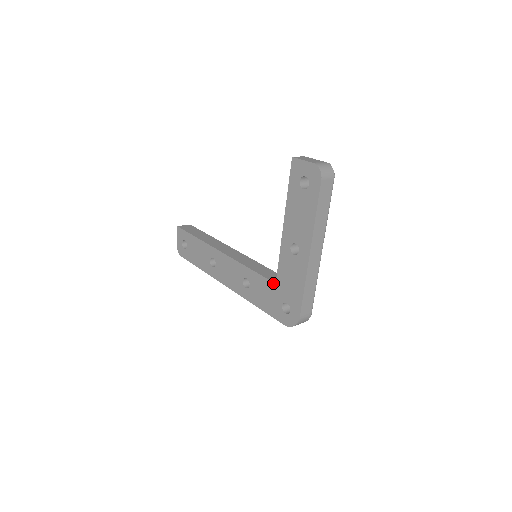
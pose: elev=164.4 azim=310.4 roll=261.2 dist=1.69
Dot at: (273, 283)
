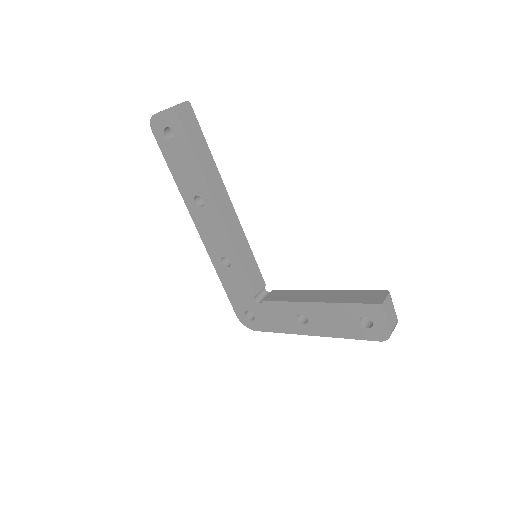
Dot at: (255, 296)
